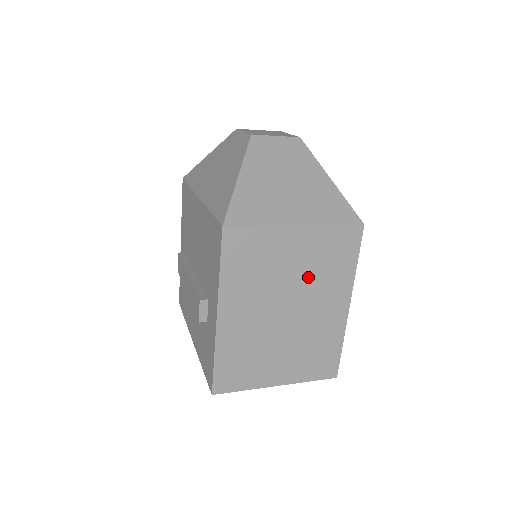
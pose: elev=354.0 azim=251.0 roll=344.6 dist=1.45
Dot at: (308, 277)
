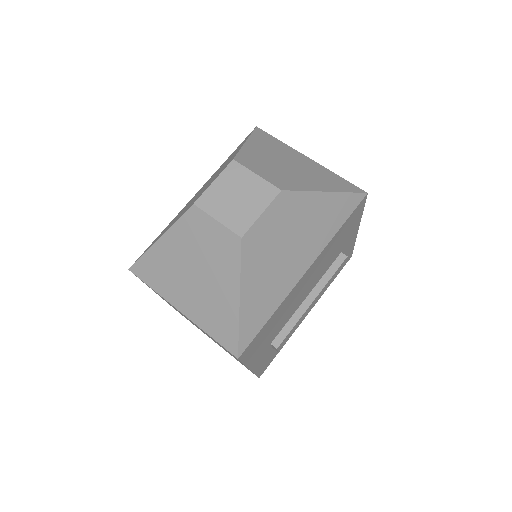
Dot at: occluded
